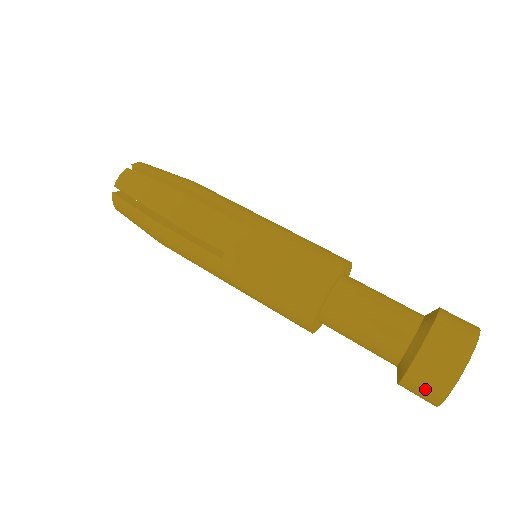
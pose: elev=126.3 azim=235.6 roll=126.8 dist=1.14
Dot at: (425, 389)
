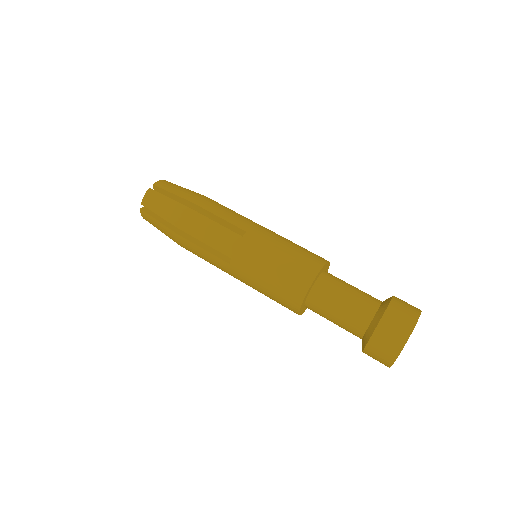
Dot at: (379, 357)
